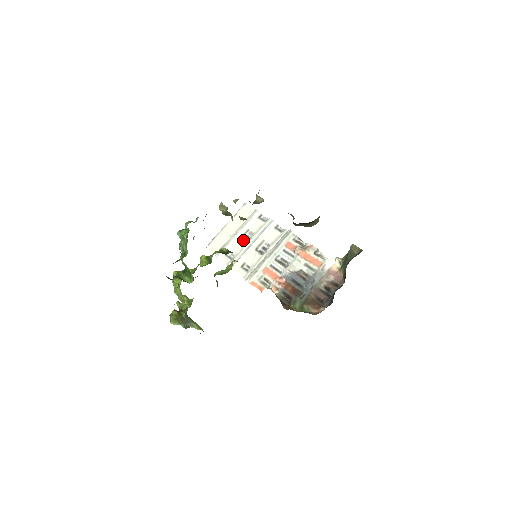
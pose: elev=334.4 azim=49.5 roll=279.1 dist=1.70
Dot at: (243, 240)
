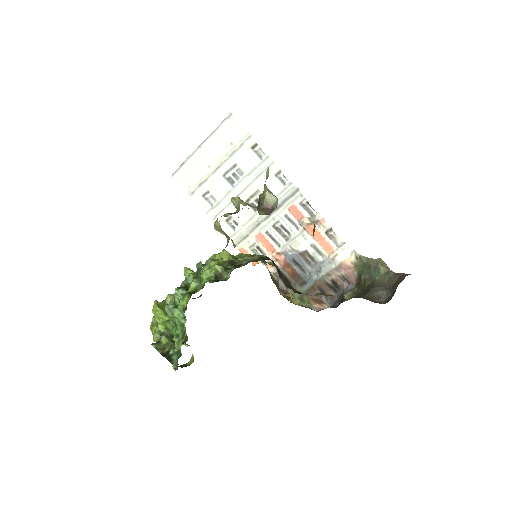
Dot at: (228, 180)
